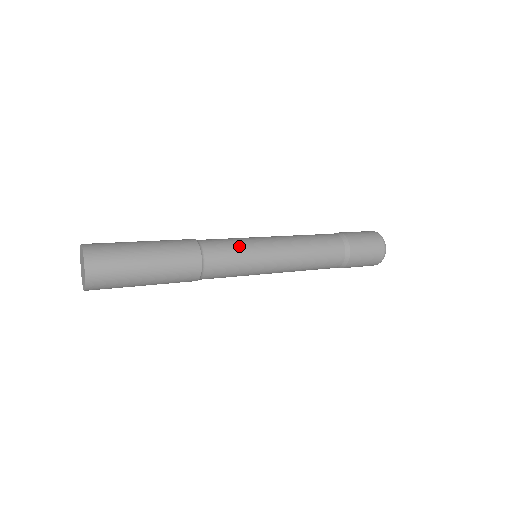
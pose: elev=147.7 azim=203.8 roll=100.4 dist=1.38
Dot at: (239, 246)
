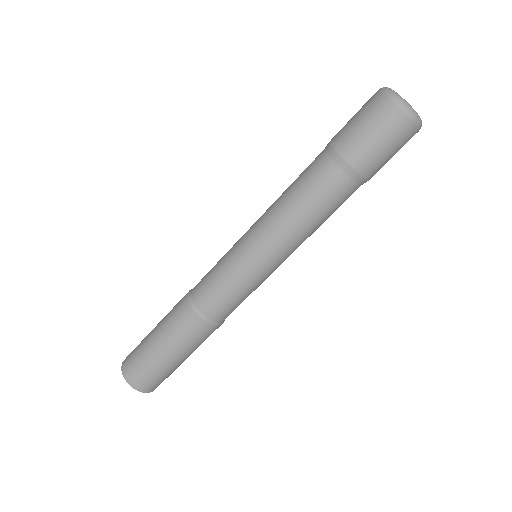
Dot at: (237, 289)
